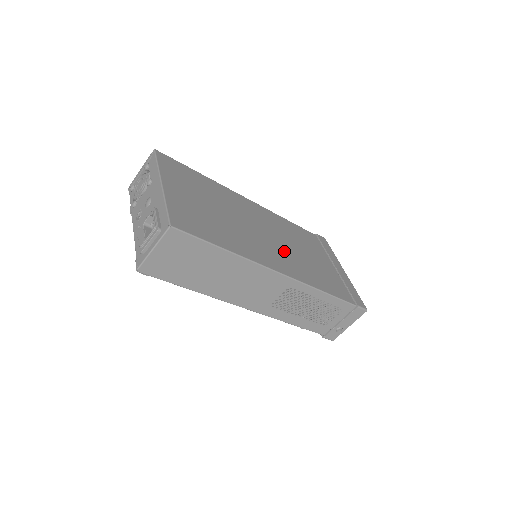
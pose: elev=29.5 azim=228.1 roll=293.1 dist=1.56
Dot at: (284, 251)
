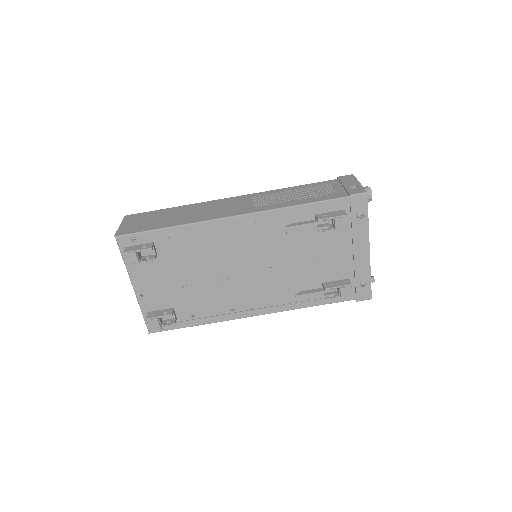
Dot at: occluded
